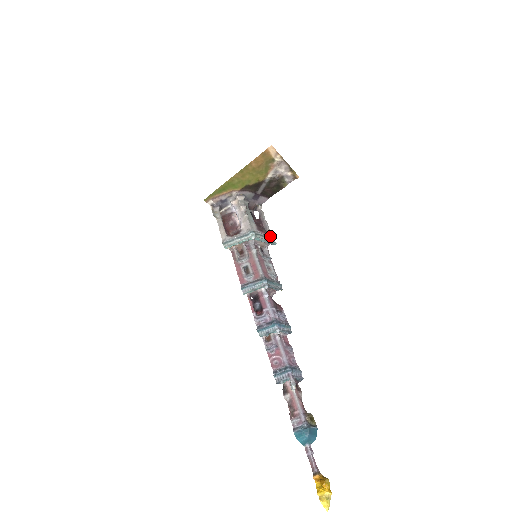
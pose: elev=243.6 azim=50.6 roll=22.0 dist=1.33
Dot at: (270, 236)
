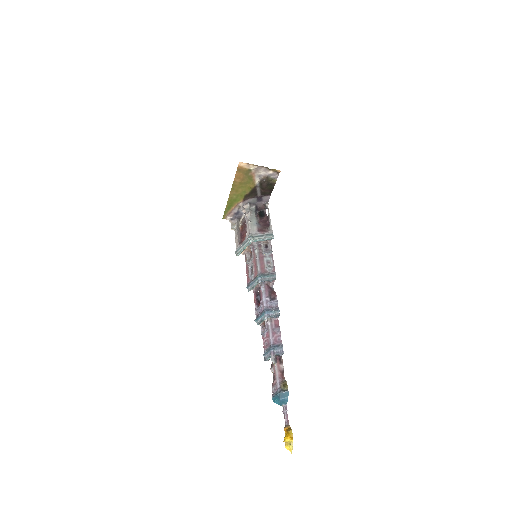
Dot at: (269, 233)
